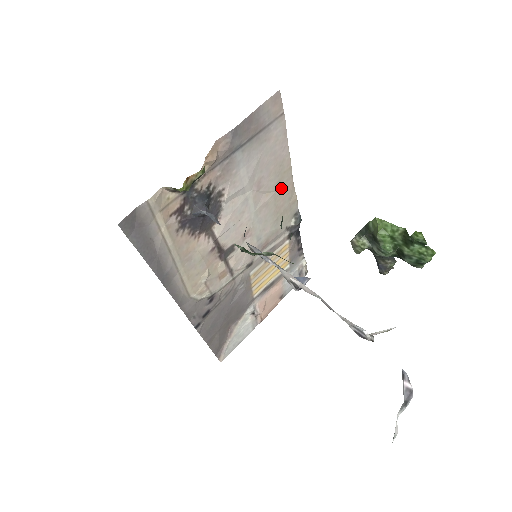
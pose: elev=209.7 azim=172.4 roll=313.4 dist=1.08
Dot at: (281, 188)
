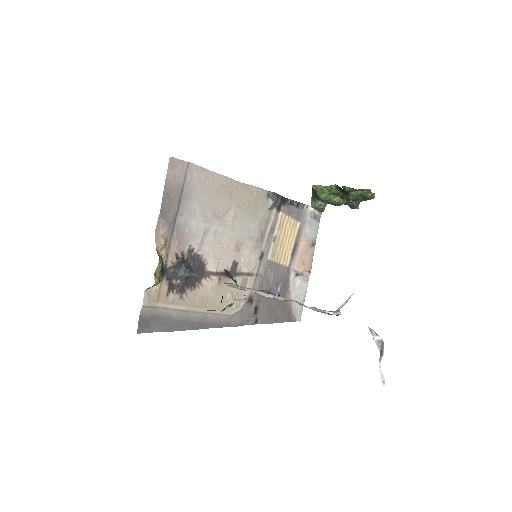
Dot at: (237, 197)
